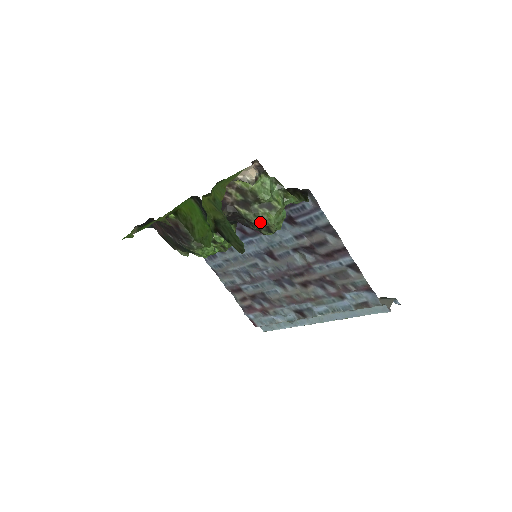
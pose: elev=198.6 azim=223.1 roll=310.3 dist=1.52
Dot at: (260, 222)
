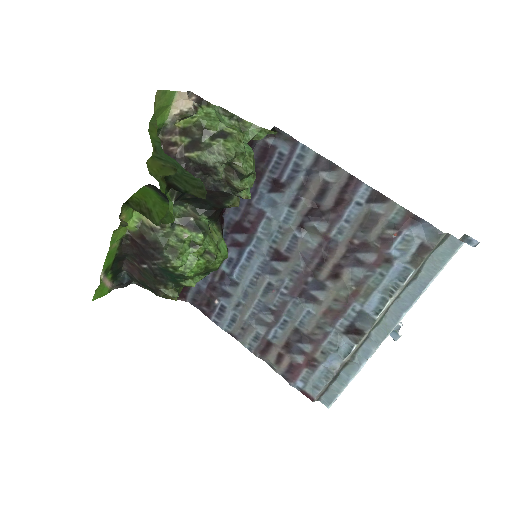
Dot at: (219, 159)
